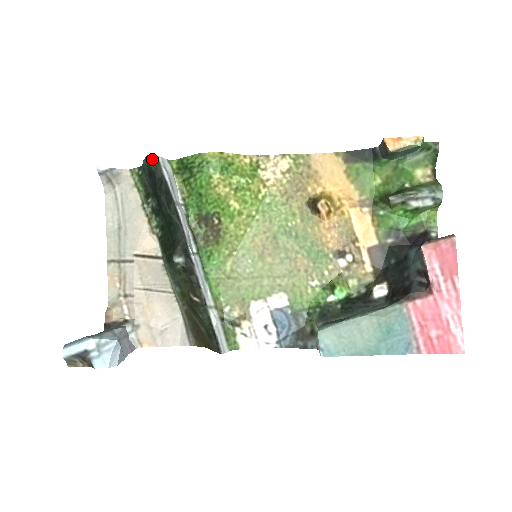
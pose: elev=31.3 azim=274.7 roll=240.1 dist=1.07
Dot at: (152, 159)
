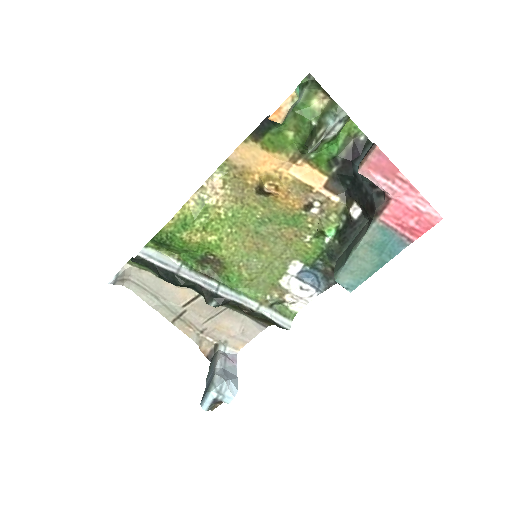
Dot at: (136, 260)
